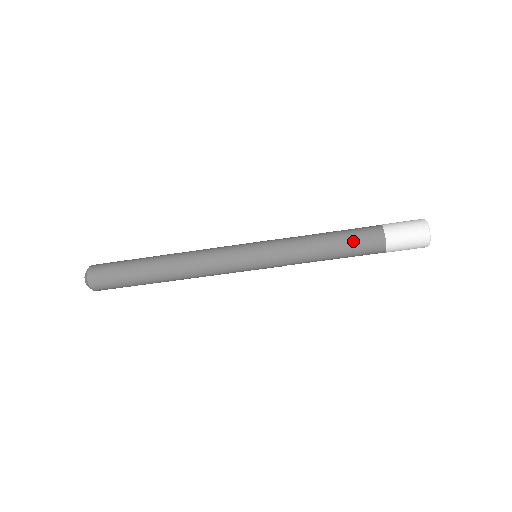
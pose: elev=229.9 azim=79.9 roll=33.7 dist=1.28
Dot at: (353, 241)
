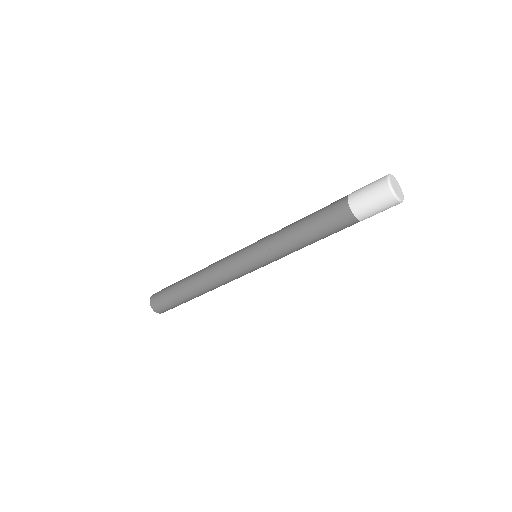
Dot at: (328, 230)
